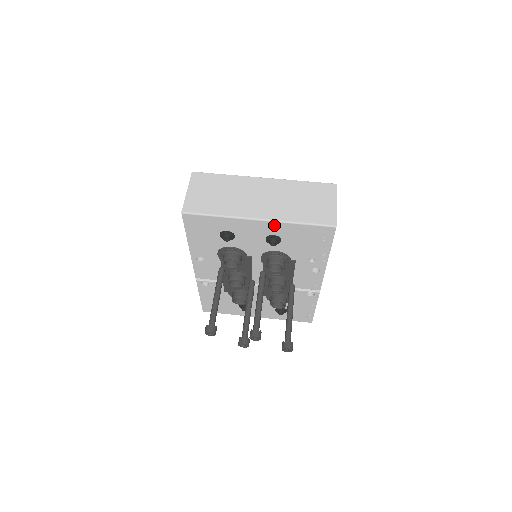
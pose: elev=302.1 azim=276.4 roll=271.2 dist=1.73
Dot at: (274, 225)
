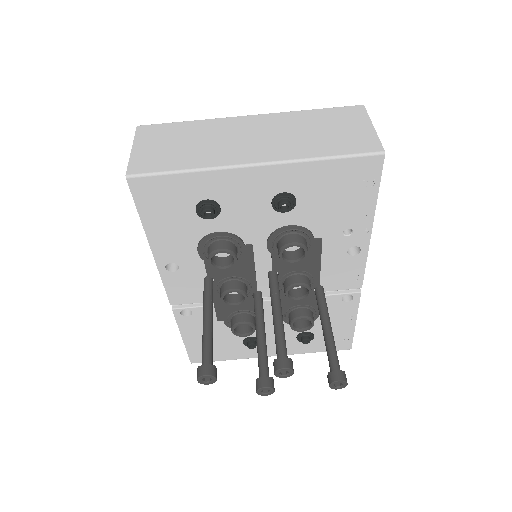
Dot at: (282, 171)
